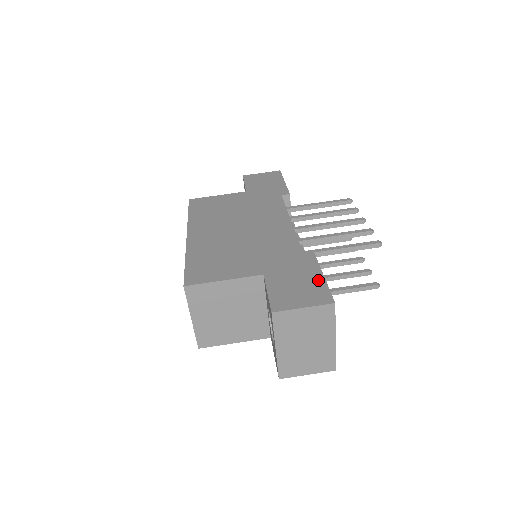
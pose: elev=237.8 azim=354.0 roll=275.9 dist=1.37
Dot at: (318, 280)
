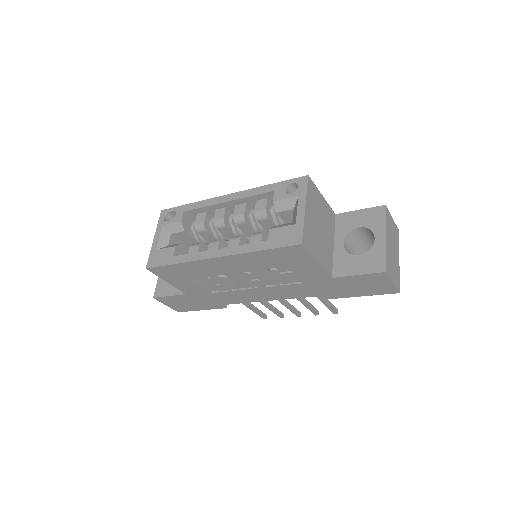
Dot at: occluded
